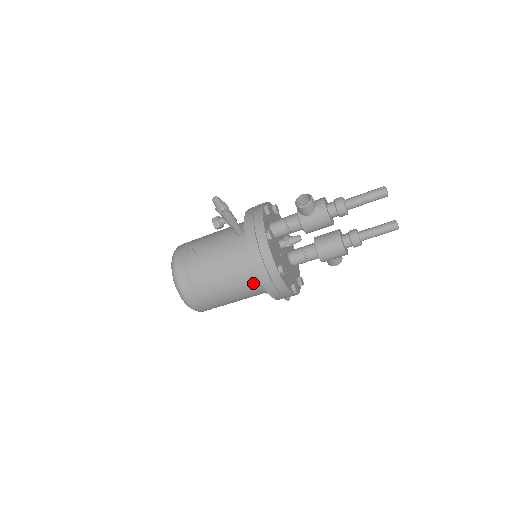
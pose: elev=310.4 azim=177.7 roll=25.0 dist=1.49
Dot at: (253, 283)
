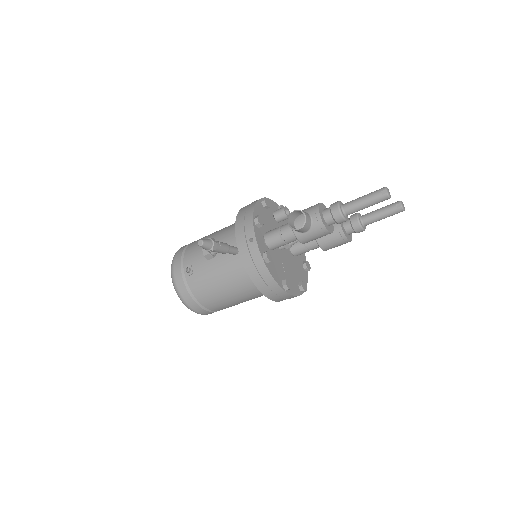
Dot at: (260, 293)
